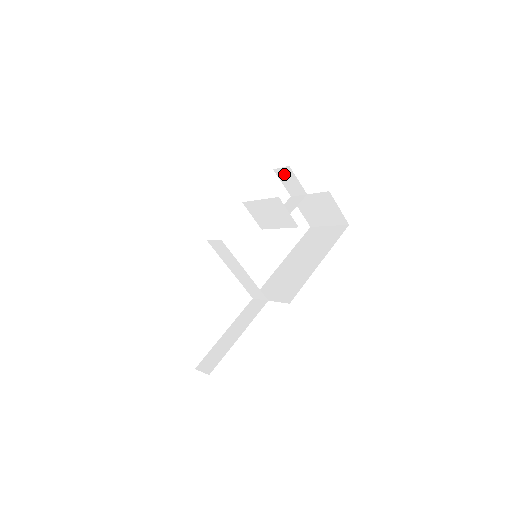
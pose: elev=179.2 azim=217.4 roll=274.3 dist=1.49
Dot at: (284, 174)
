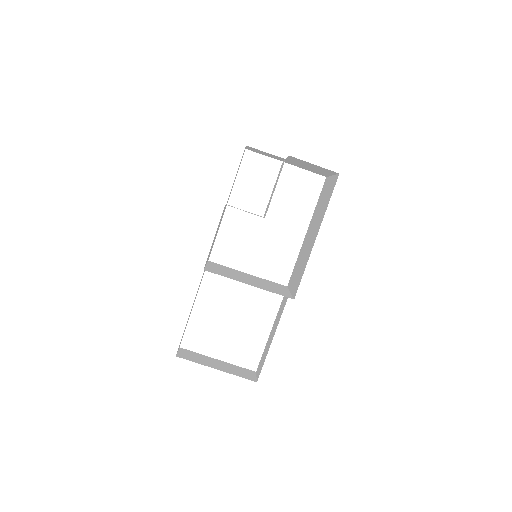
Dot at: (254, 150)
